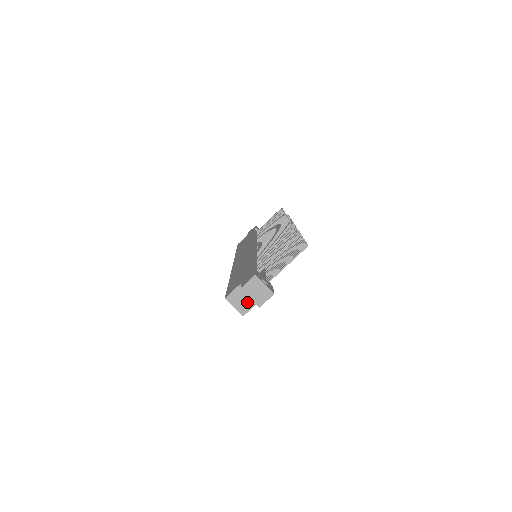
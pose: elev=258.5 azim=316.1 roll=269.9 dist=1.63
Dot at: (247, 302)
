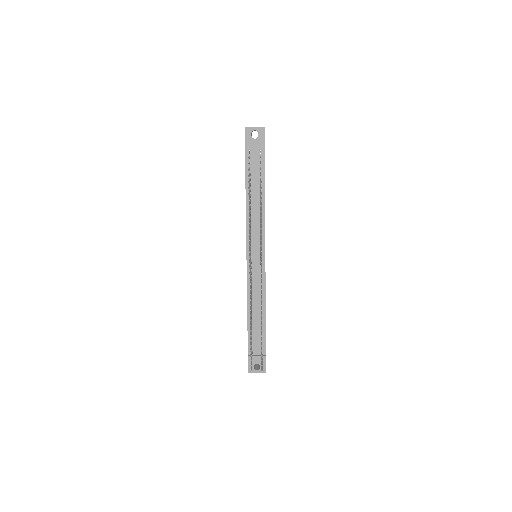
Dot at: occluded
